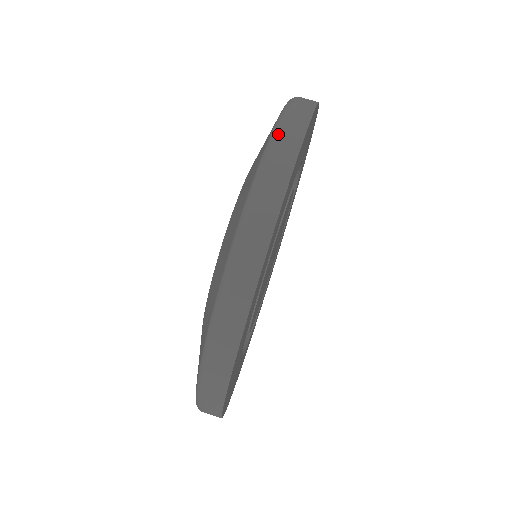
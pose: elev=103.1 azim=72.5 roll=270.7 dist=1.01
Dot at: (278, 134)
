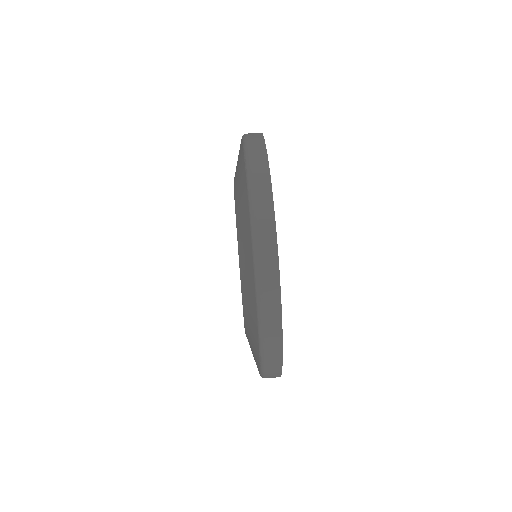
Dot at: (261, 283)
